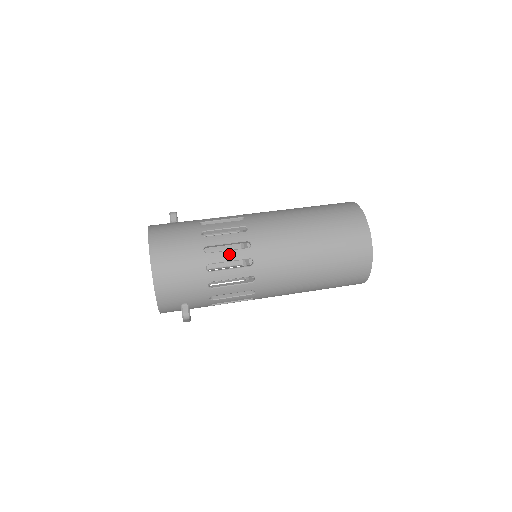
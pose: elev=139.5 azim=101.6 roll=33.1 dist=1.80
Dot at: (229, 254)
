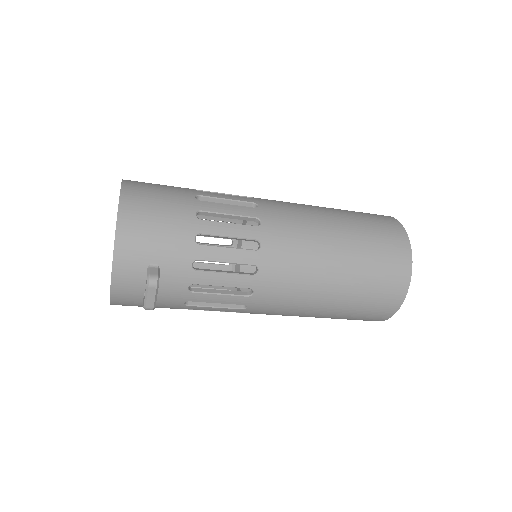
Dot at: (229, 207)
